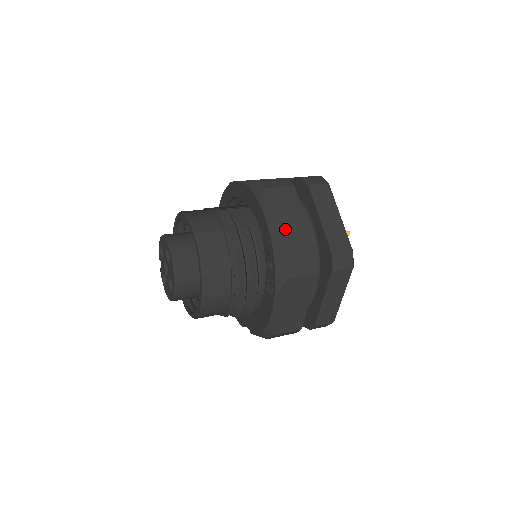
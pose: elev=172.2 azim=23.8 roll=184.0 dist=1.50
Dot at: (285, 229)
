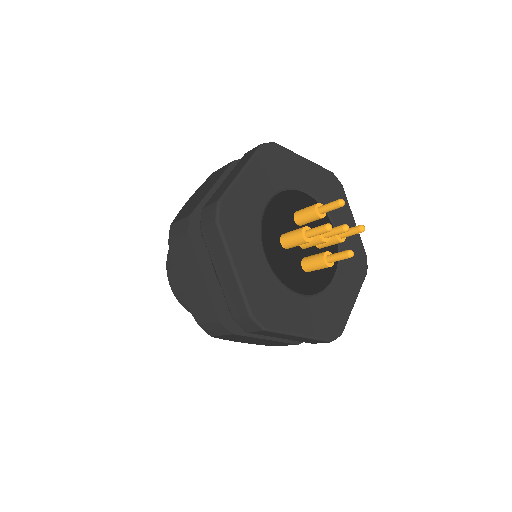
Dot at: (191, 290)
